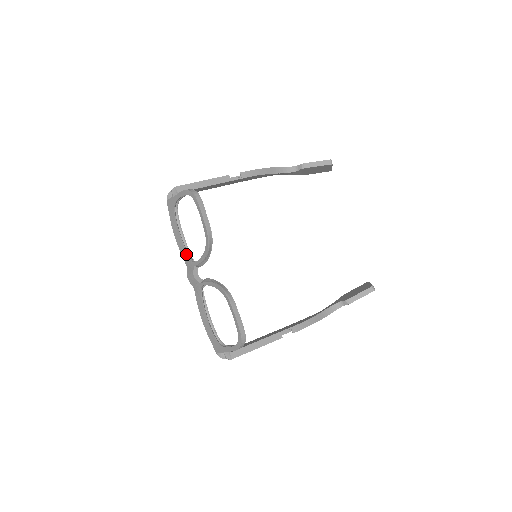
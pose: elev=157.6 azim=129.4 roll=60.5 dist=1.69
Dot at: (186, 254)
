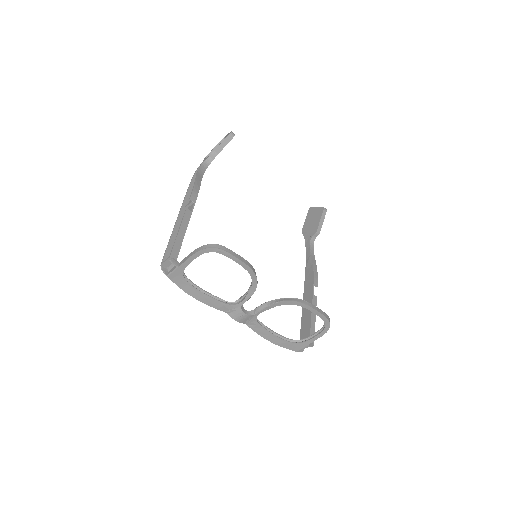
Dot at: (222, 304)
